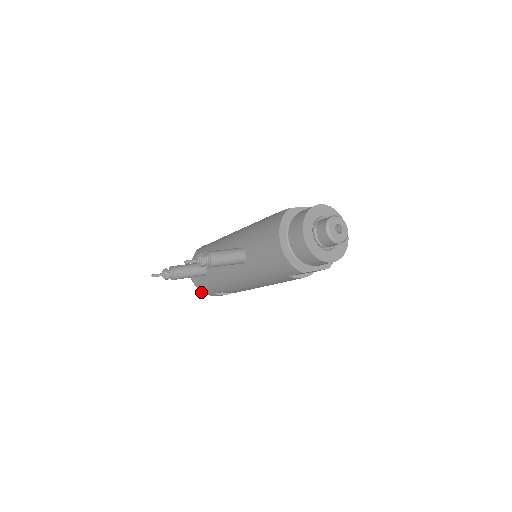
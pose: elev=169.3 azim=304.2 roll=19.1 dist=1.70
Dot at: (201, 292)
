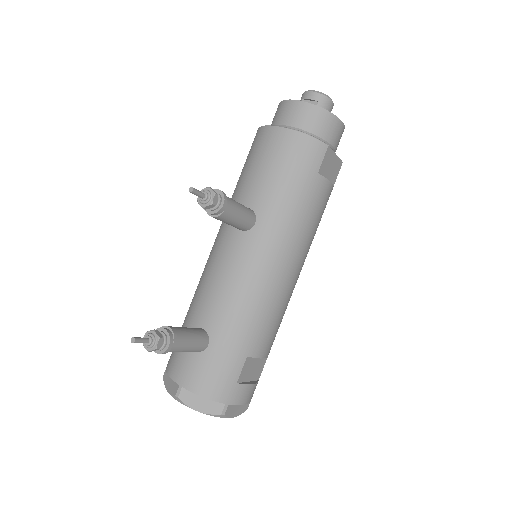
Dot at: (213, 414)
